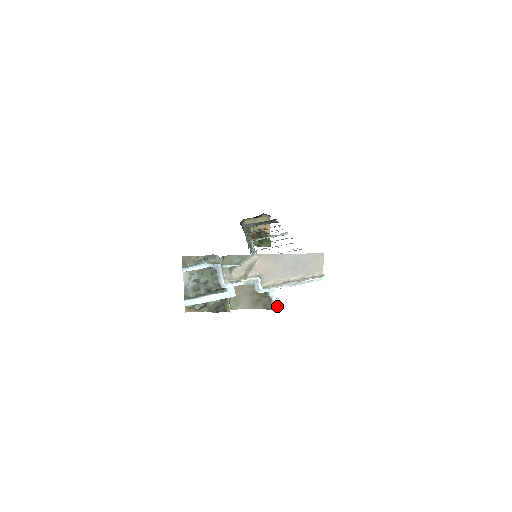
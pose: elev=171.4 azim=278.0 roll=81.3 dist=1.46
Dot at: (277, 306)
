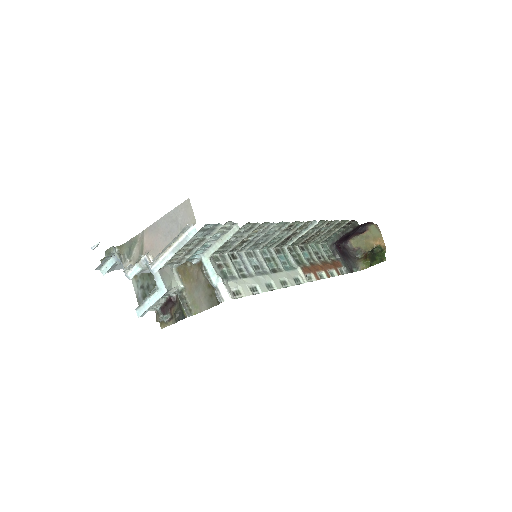
Dot at: (228, 296)
